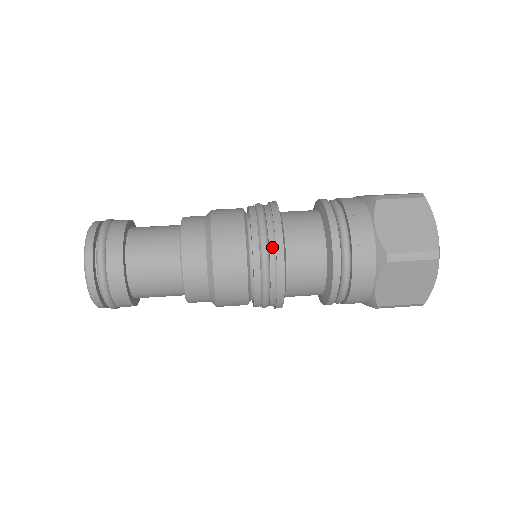
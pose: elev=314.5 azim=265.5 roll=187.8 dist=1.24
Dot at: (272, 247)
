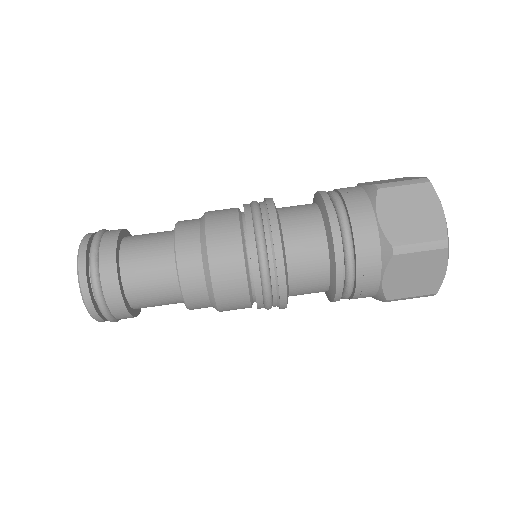
Dot at: (276, 300)
